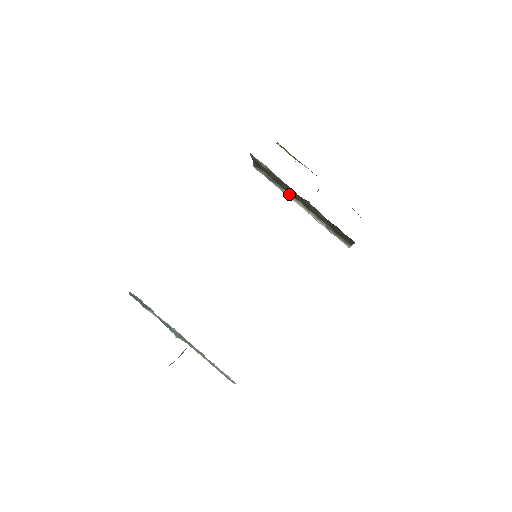
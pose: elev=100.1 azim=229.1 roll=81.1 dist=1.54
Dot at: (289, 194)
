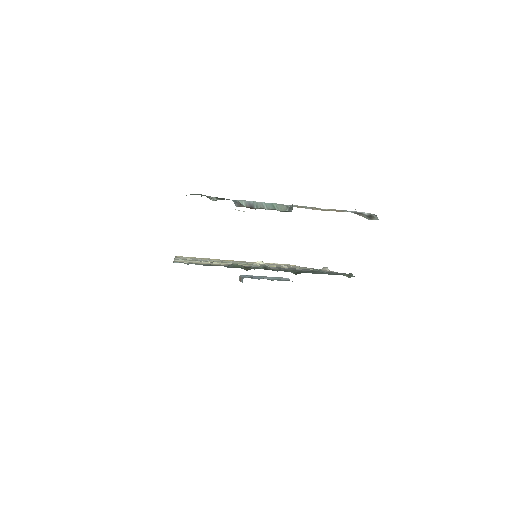
Dot at: occluded
